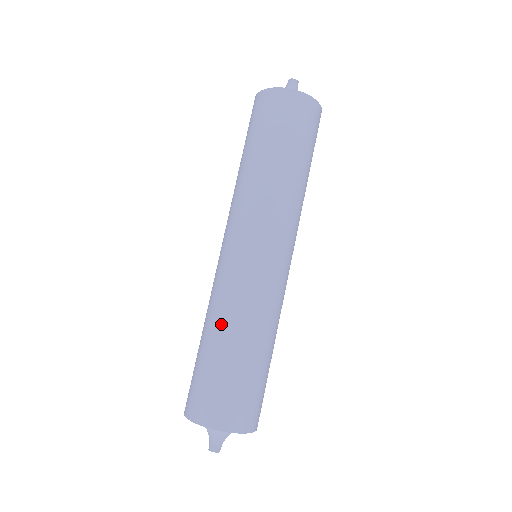
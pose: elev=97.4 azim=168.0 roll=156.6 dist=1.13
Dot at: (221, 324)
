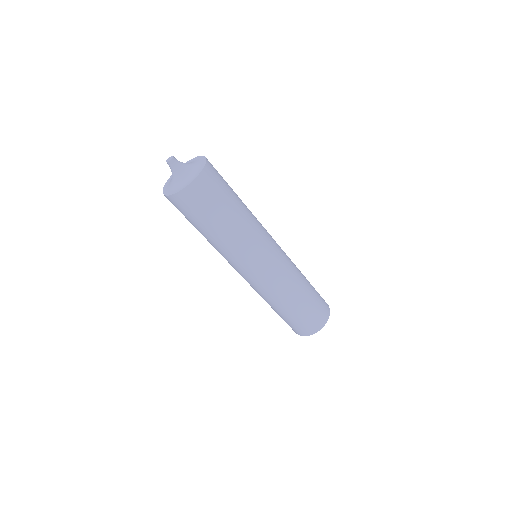
Dot at: occluded
